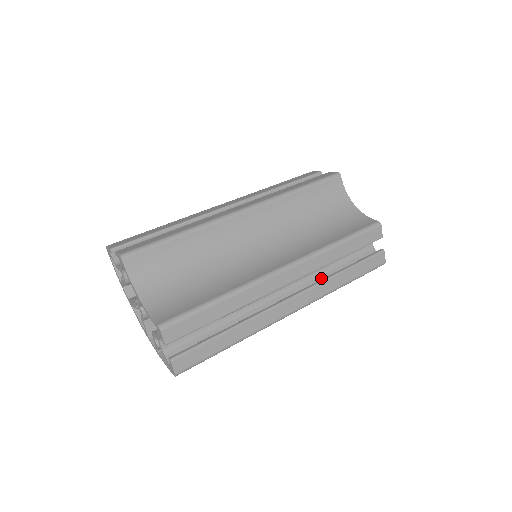
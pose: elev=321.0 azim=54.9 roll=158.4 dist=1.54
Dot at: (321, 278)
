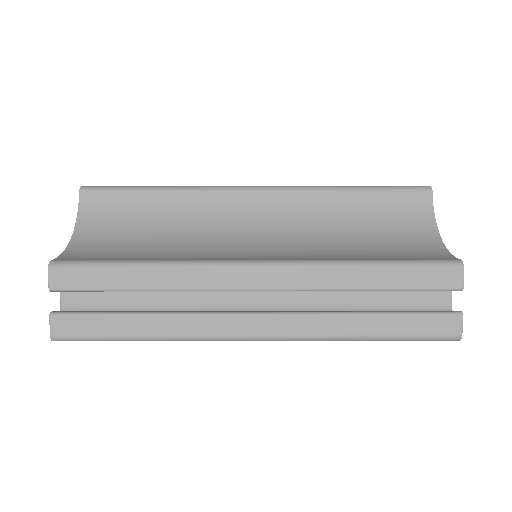
Dot at: occluded
